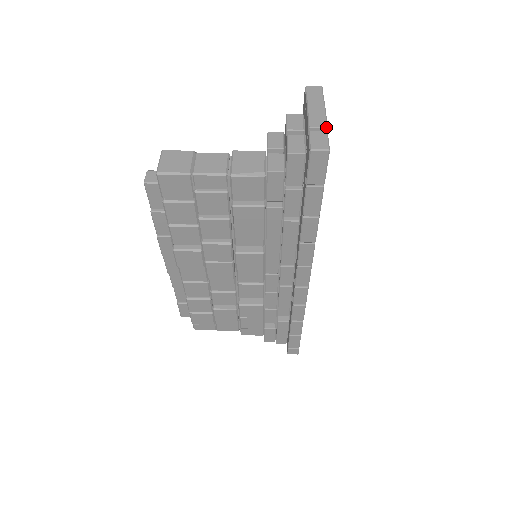
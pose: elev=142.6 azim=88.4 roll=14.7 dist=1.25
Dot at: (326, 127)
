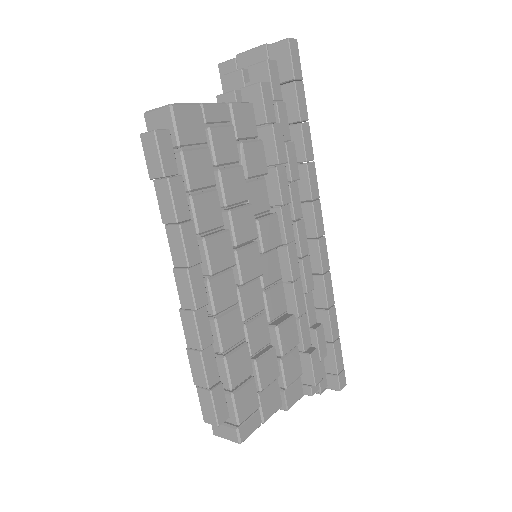
Dot at: occluded
